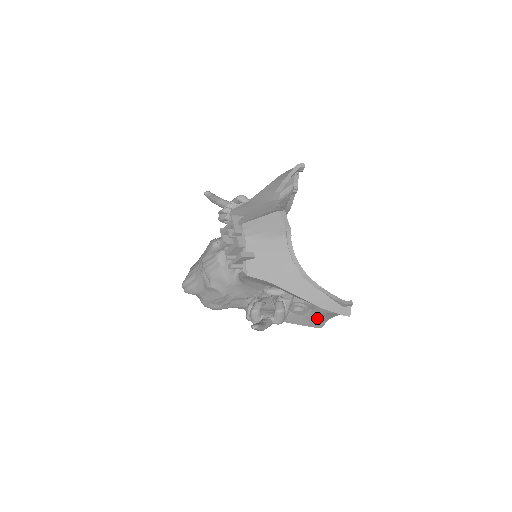
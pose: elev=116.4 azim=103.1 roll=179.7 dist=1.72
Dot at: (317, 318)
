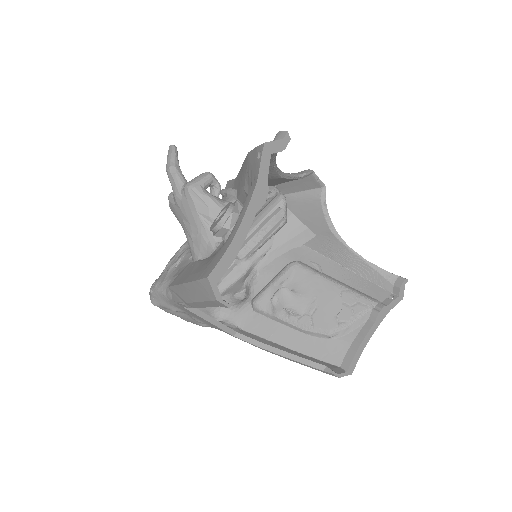
Dot at: (224, 247)
